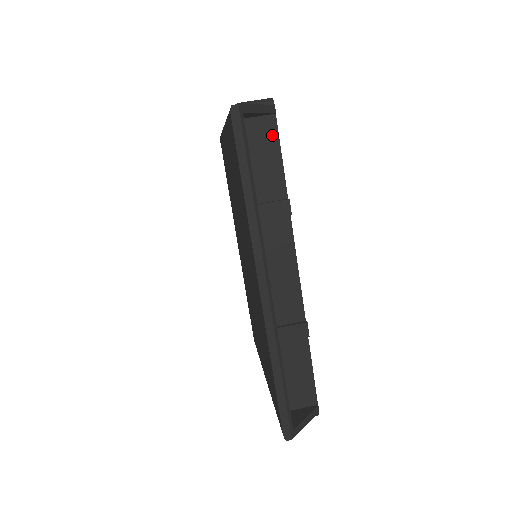
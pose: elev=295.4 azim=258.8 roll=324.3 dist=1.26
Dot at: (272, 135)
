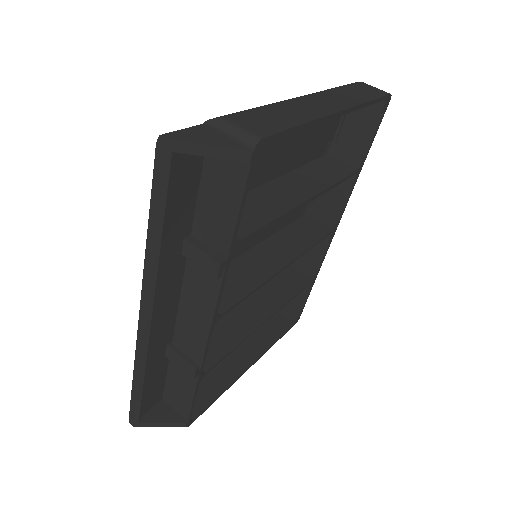
Dot at: (238, 184)
